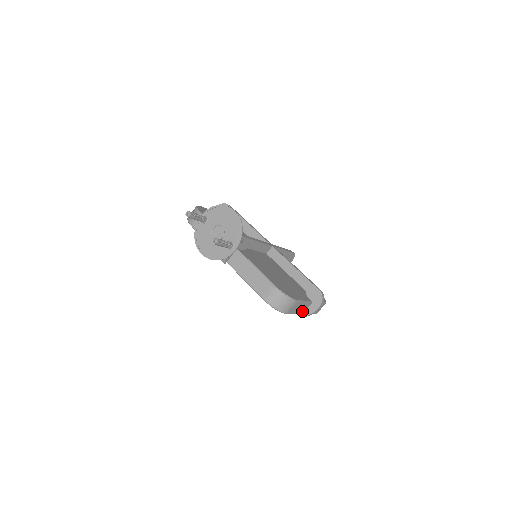
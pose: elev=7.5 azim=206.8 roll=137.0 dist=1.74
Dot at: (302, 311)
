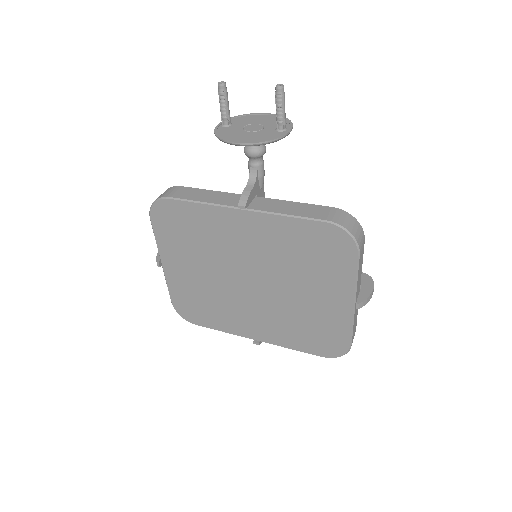
Dot at: (356, 292)
